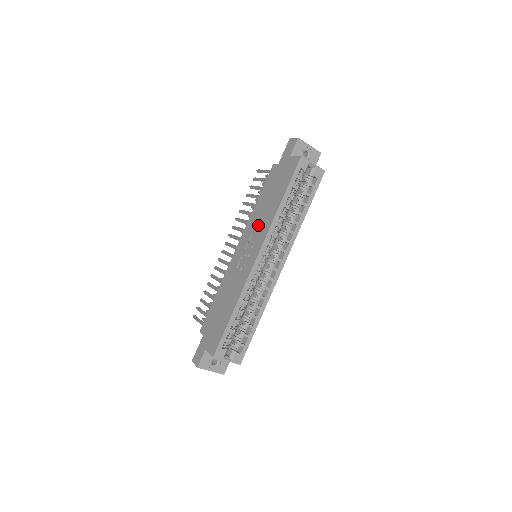
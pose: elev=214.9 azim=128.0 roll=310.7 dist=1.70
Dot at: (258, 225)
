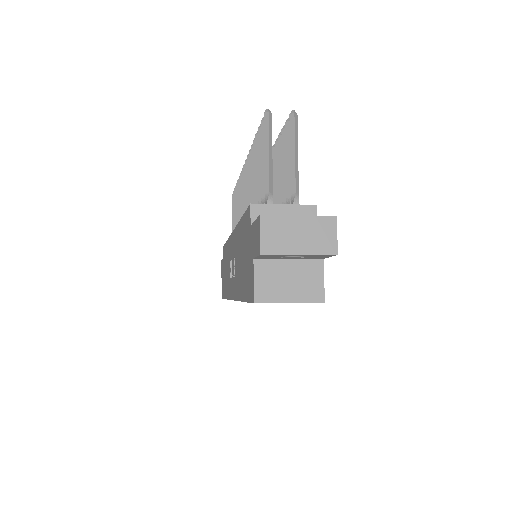
Dot at: (236, 264)
